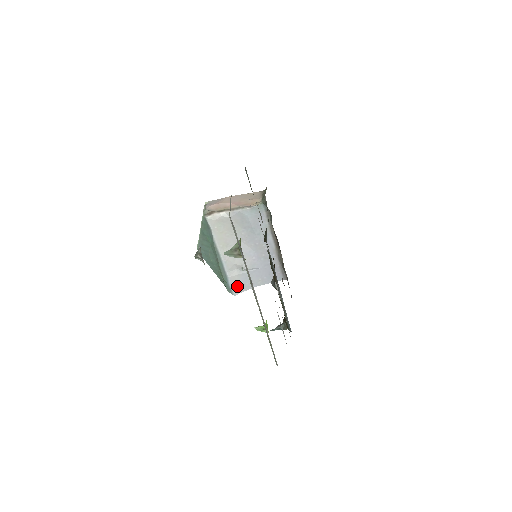
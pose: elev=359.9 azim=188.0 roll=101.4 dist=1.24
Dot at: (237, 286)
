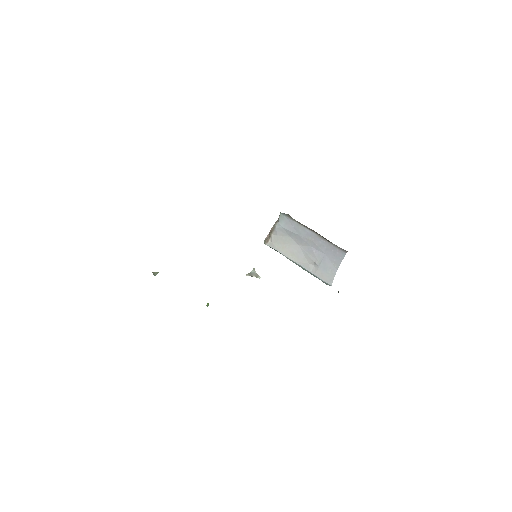
Dot at: (326, 278)
